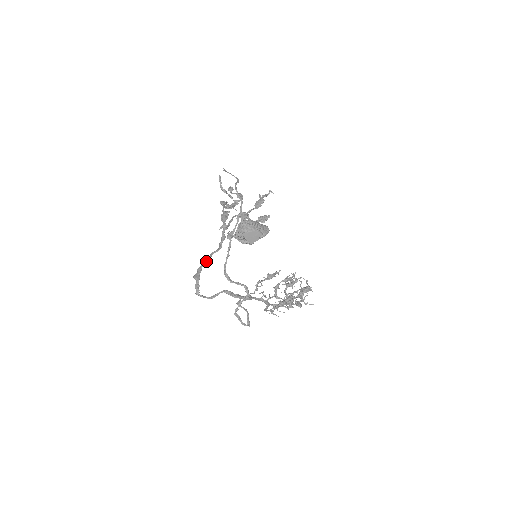
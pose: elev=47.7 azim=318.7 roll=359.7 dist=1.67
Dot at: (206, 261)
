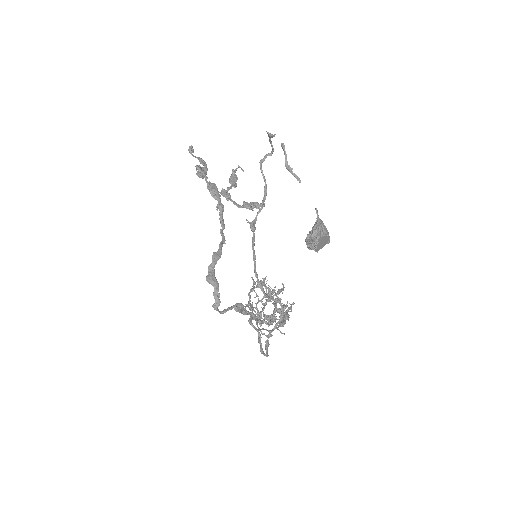
Dot at: (219, 257)
